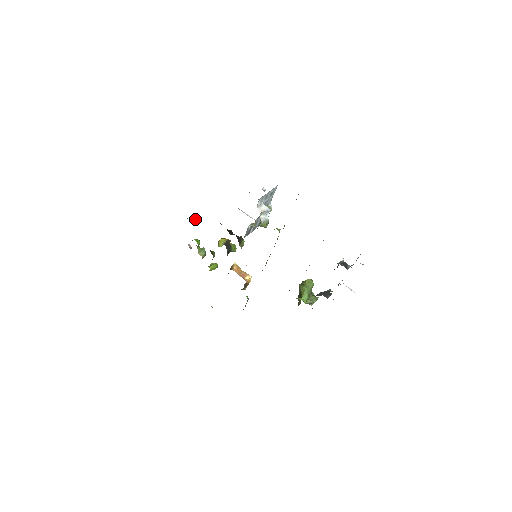
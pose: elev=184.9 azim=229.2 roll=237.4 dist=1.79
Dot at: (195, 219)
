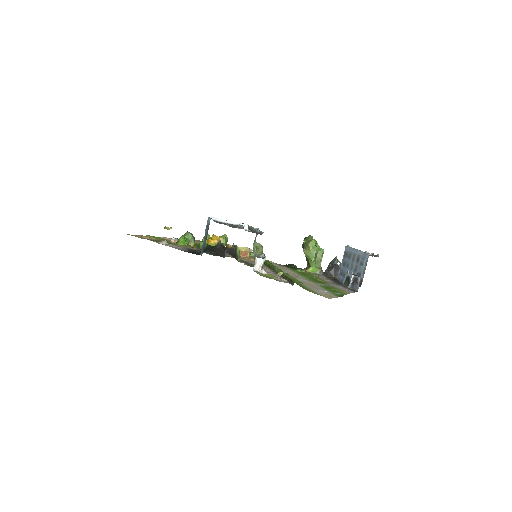
Dot at: occluded
